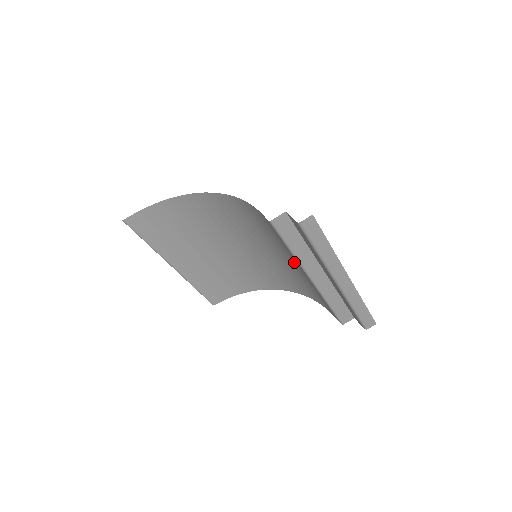
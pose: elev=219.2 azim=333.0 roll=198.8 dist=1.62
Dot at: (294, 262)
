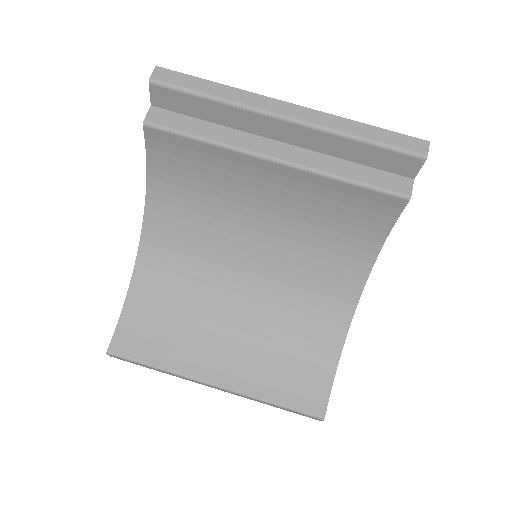
Dot at: (256, 182)
